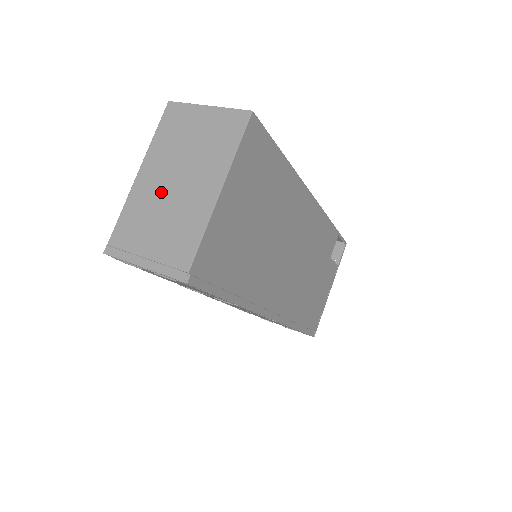
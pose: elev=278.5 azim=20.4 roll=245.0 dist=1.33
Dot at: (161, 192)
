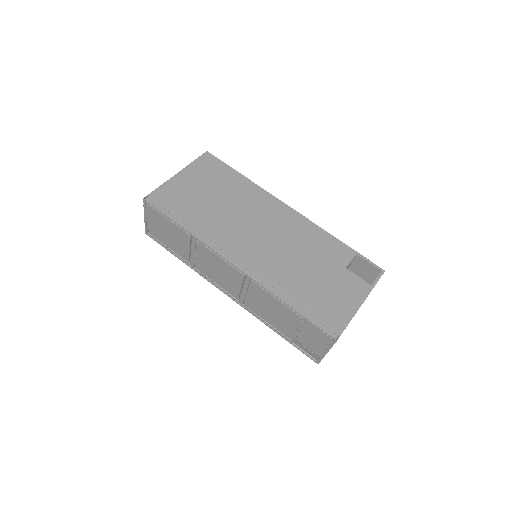
Dot at: occluded
